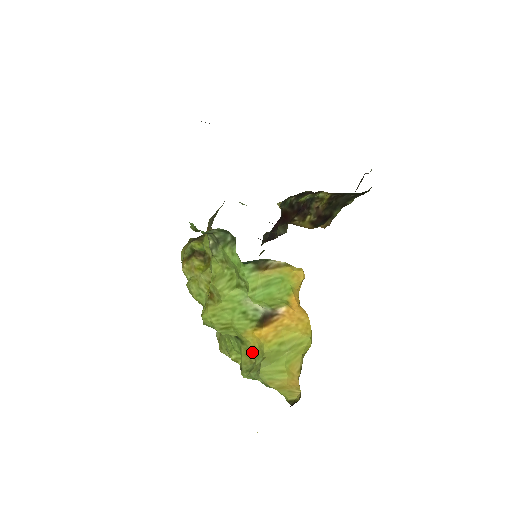
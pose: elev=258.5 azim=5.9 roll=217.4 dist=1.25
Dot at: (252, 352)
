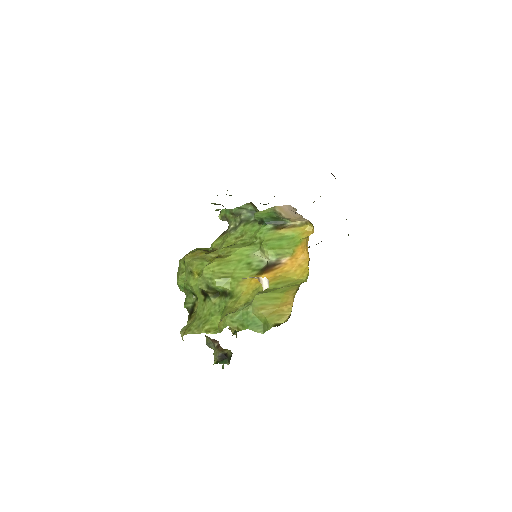
Dot at: (242, 300)
